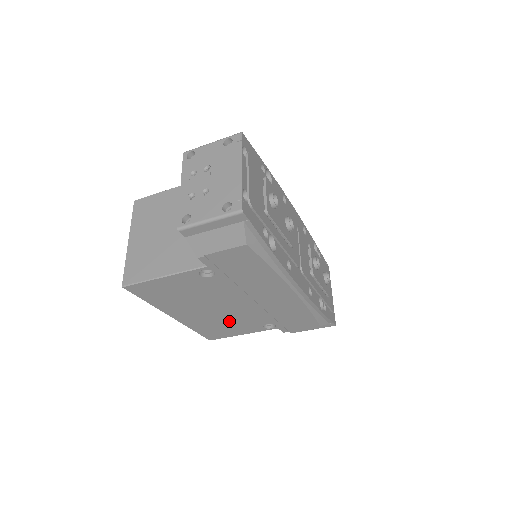
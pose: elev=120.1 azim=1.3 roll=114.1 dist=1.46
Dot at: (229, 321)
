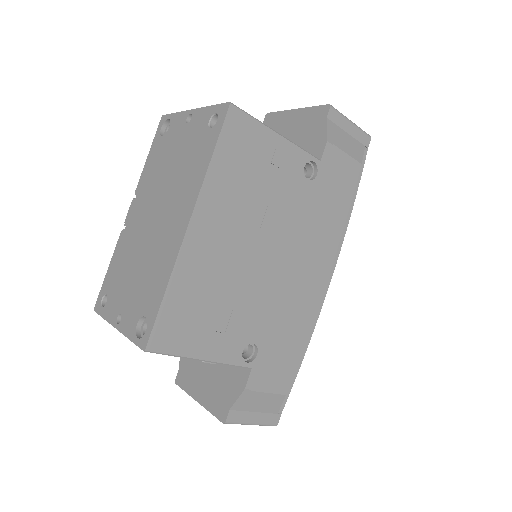
Dot at: (229, 299)
